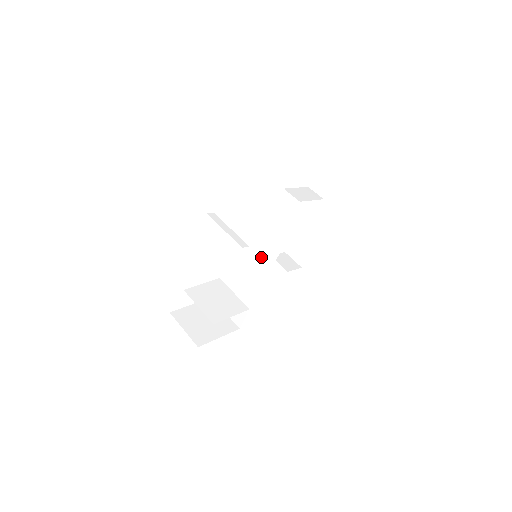
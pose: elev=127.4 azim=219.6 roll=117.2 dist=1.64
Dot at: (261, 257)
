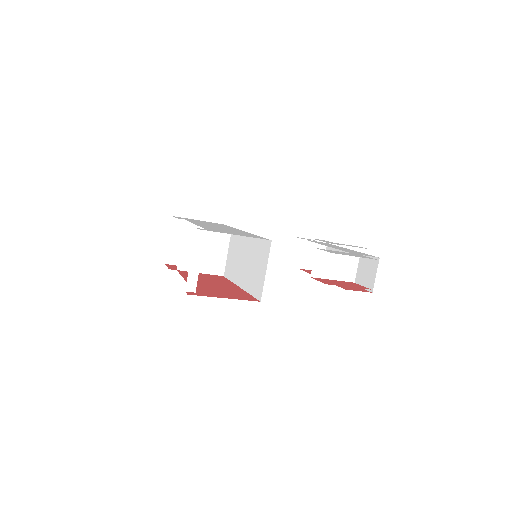
Dot at: (245, 271)
